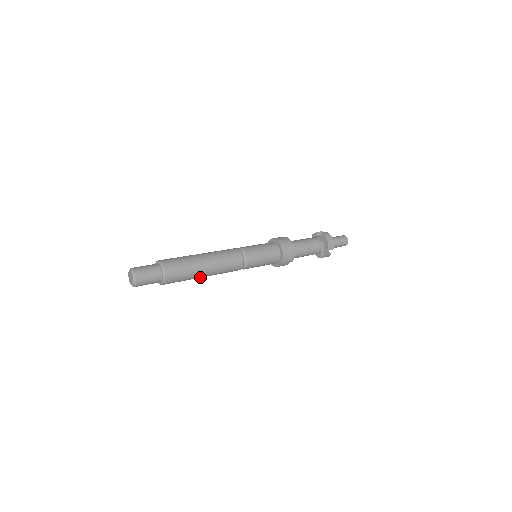
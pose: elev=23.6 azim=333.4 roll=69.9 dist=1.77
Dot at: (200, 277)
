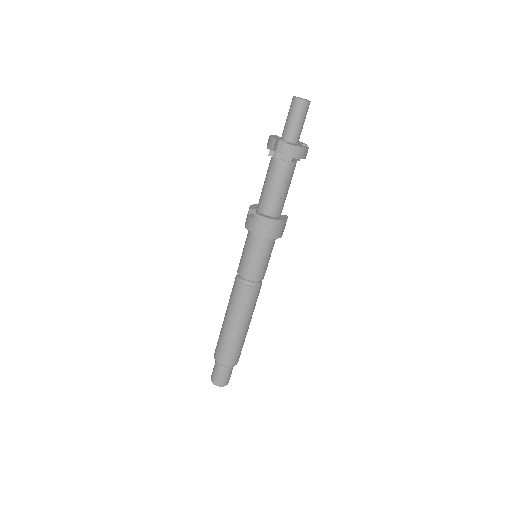
Dot at: occluded
